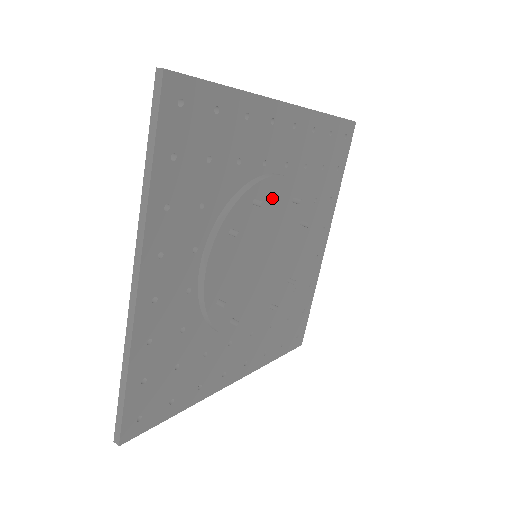
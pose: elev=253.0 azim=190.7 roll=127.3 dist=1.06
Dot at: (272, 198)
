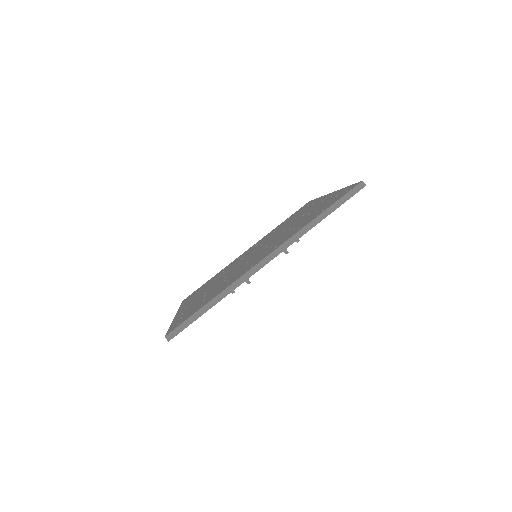
Dot at: occluded
